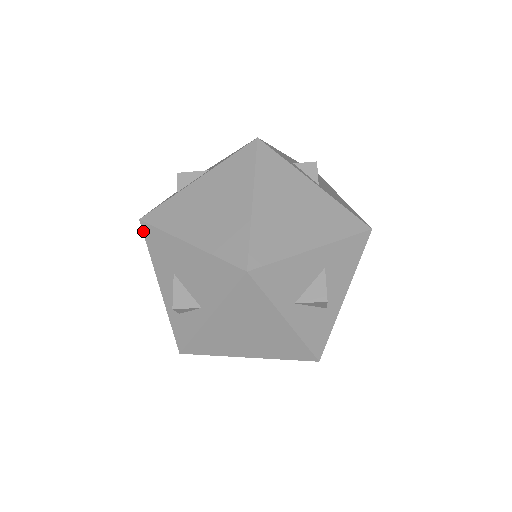
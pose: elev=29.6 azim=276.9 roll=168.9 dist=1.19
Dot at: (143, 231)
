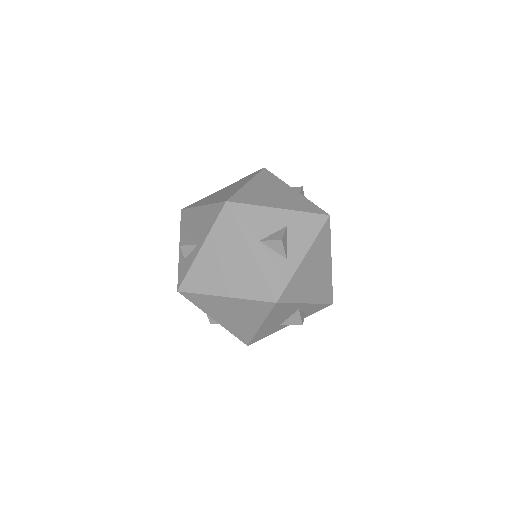
Dot at: (181, 215)
